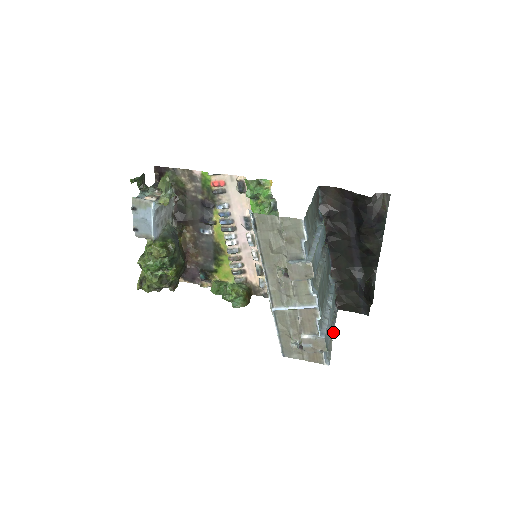
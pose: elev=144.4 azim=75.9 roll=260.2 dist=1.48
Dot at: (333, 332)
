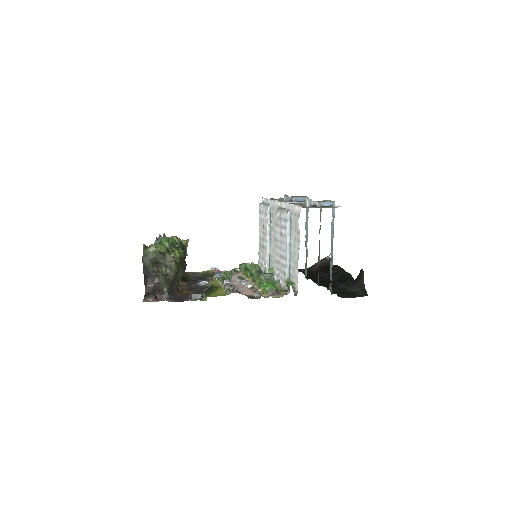
Dot at: occluded
